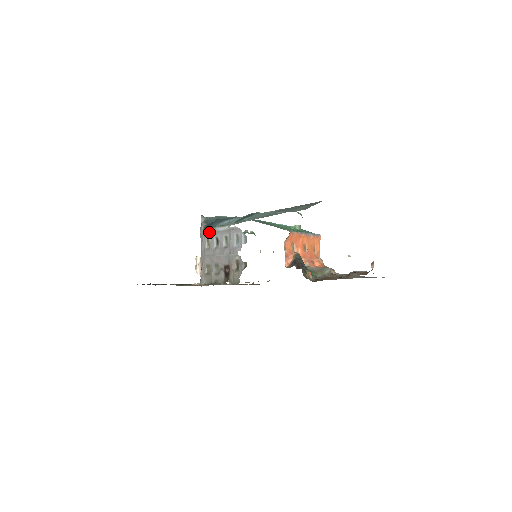
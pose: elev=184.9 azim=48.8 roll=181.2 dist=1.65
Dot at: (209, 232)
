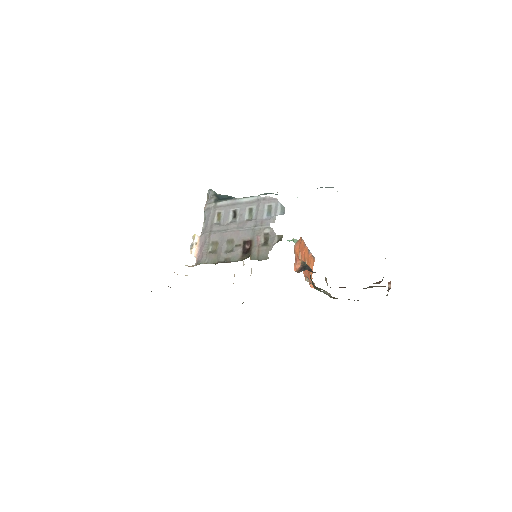
Dot at: (223, 204)
